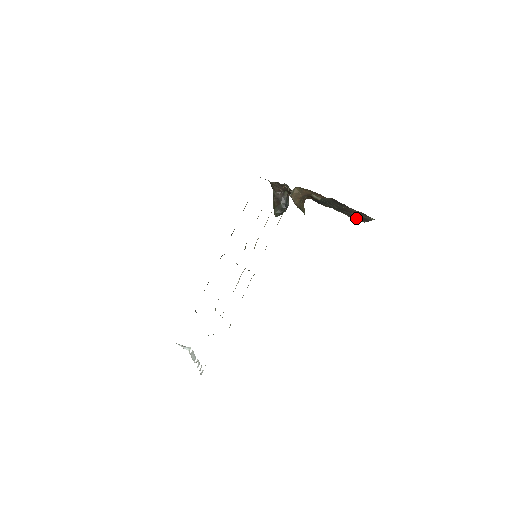
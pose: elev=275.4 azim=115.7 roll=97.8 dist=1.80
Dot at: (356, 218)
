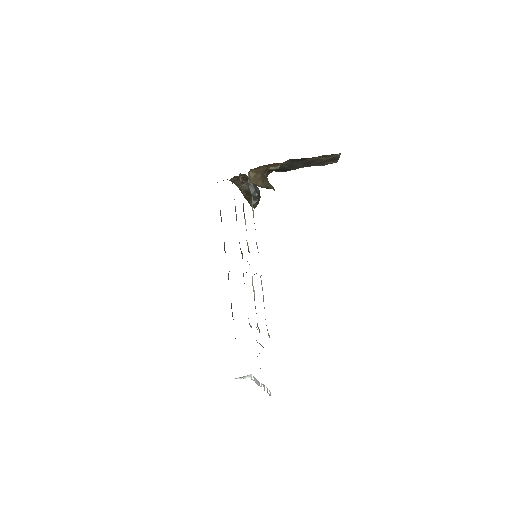
Dot at: (328, 163)
